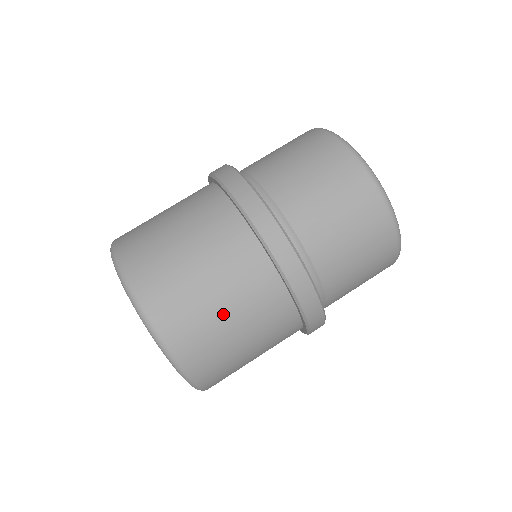
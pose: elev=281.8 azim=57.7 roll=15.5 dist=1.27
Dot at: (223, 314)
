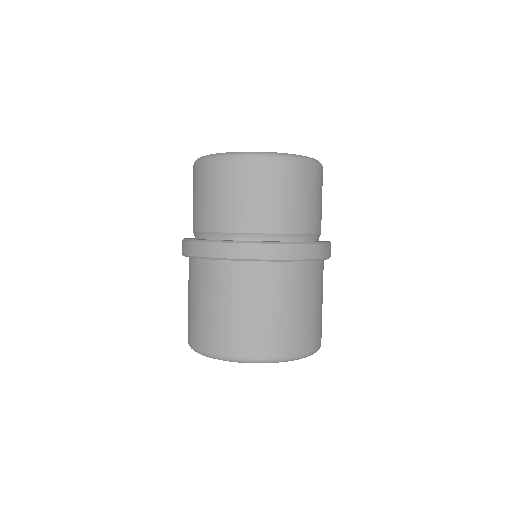
Dot at: (321, 306)
